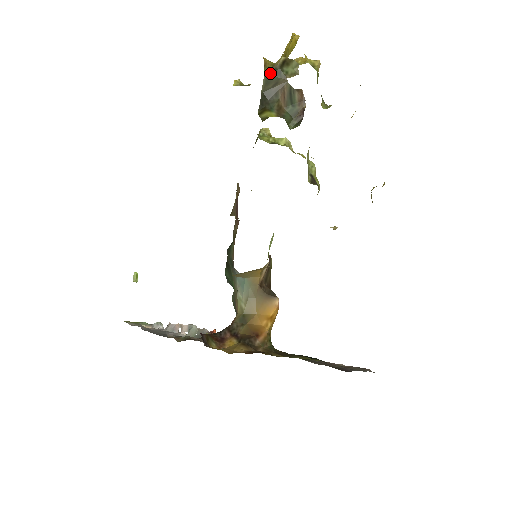
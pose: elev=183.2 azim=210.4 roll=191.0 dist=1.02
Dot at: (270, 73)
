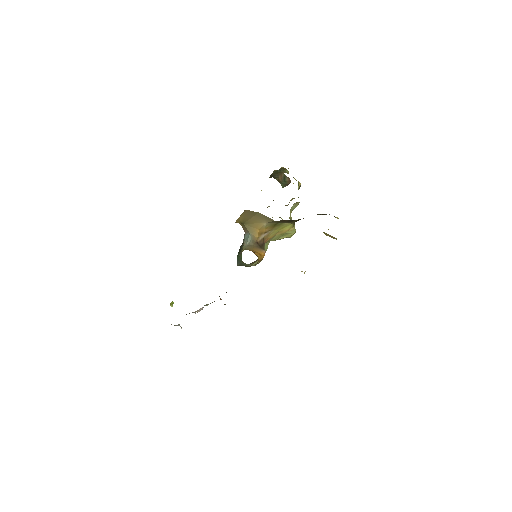
Dot at: (276, 171)
